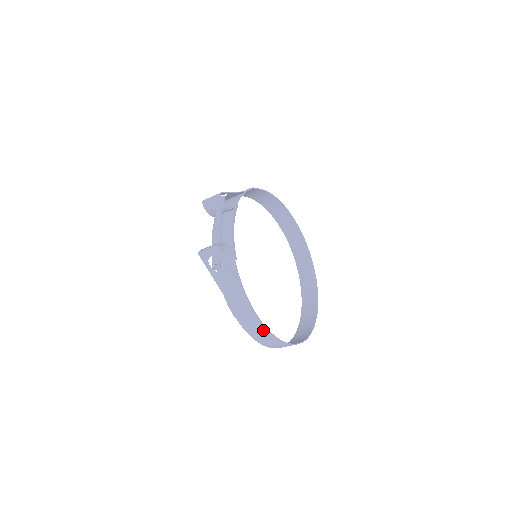
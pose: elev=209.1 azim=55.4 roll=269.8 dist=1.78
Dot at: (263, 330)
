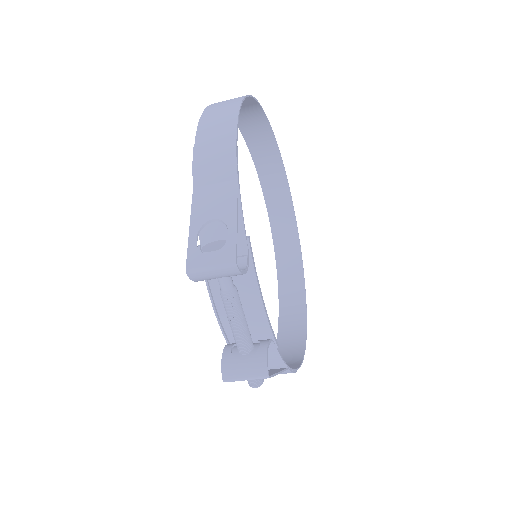
Dot at: (295, 363)
